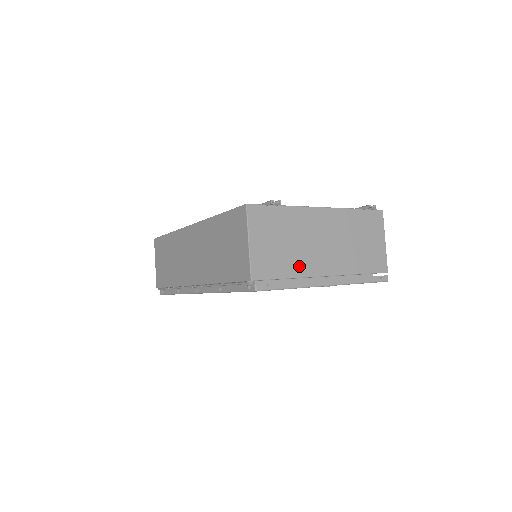
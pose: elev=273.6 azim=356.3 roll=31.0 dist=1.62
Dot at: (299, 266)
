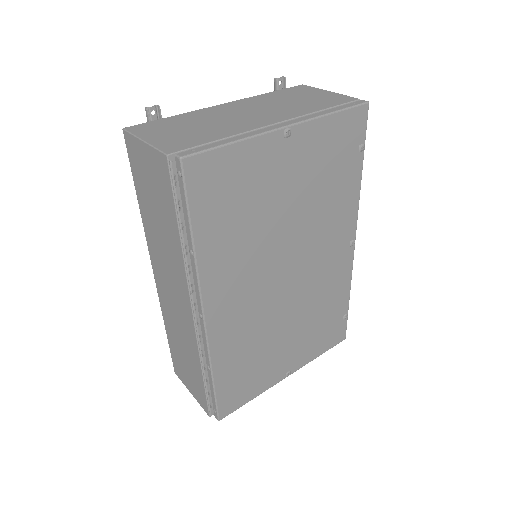
Dot at: (229, 130)
